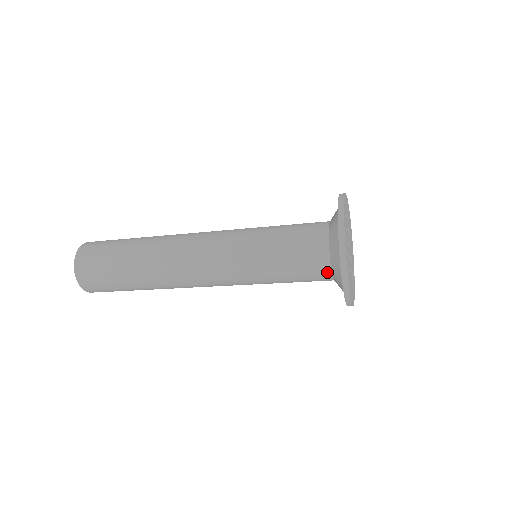
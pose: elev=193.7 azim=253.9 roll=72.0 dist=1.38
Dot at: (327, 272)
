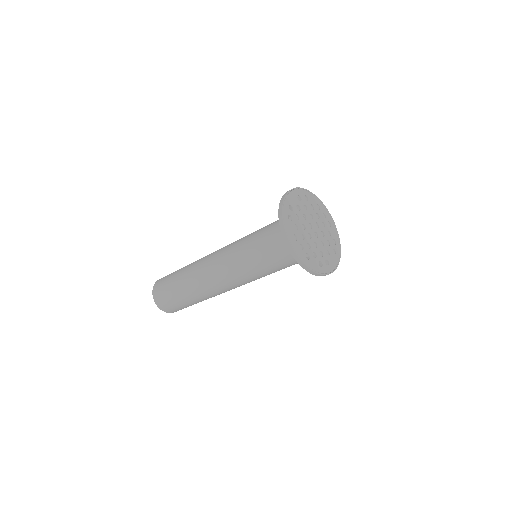
Dot at: occluded
